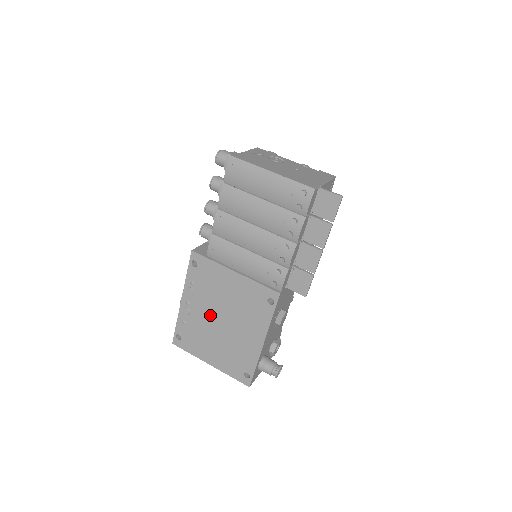
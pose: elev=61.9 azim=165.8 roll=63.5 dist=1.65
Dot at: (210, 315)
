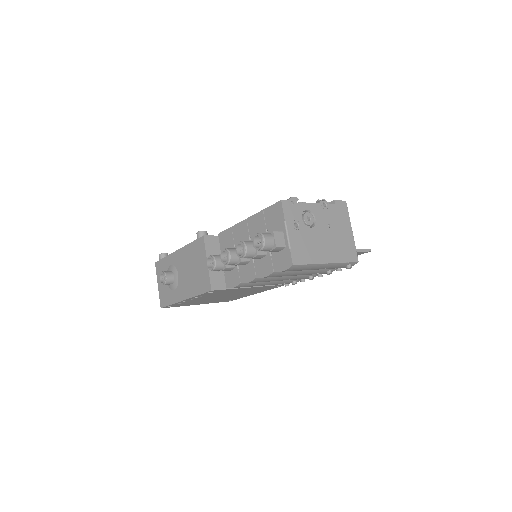
Dot at: occluded
